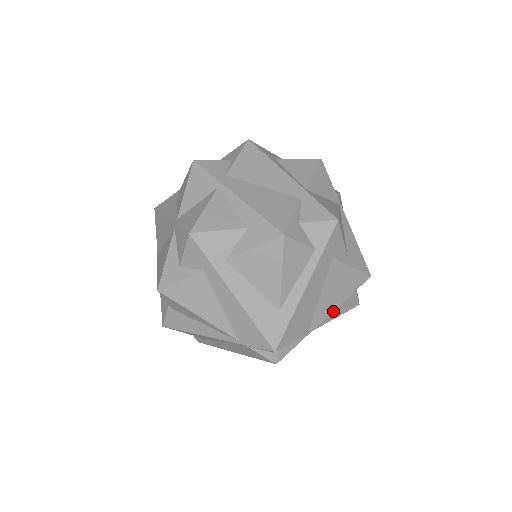
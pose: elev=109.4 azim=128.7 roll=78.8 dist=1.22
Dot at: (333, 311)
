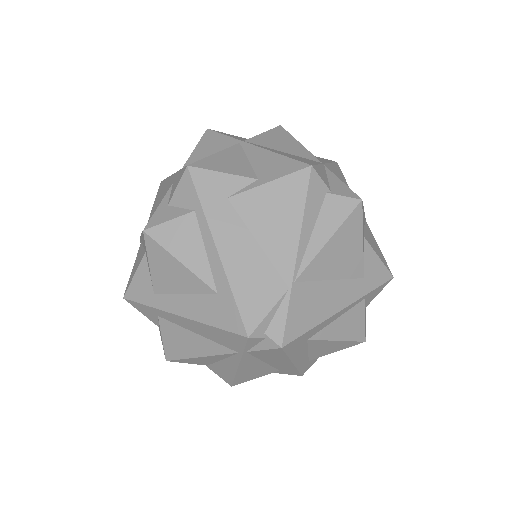
Dot at: (310, 239)
